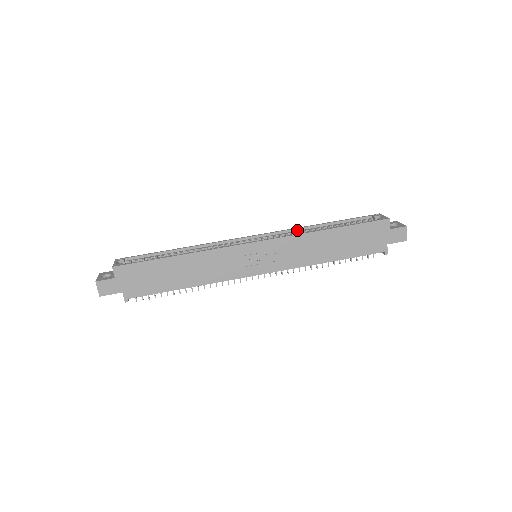
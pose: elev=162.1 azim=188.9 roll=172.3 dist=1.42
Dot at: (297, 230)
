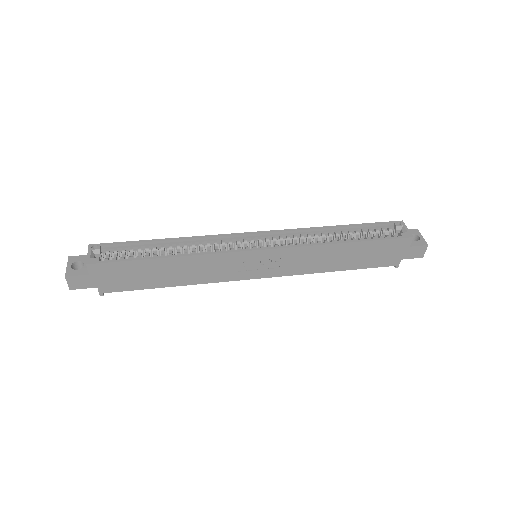
Dot at: (307, 231)
